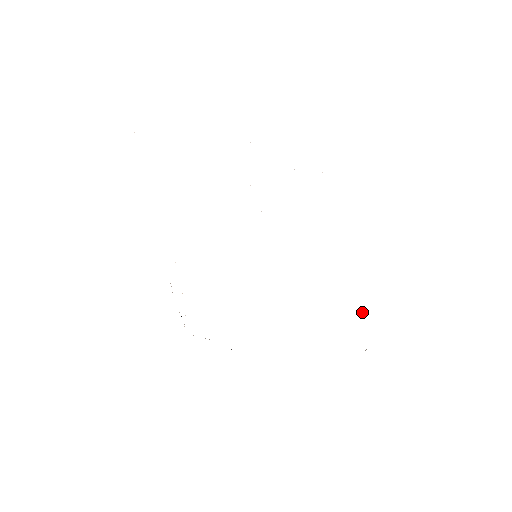
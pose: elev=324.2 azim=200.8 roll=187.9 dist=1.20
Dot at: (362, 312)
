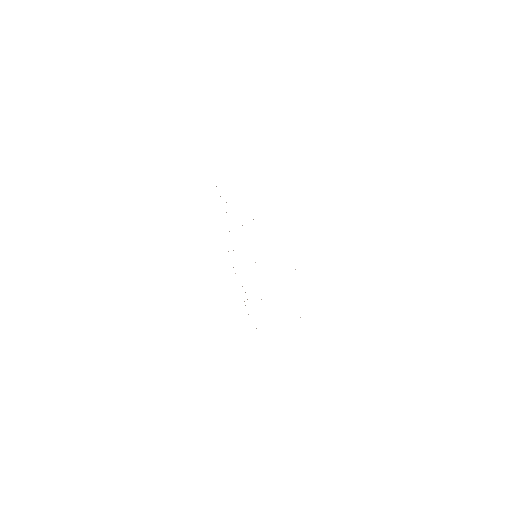
Dot at: occluded
